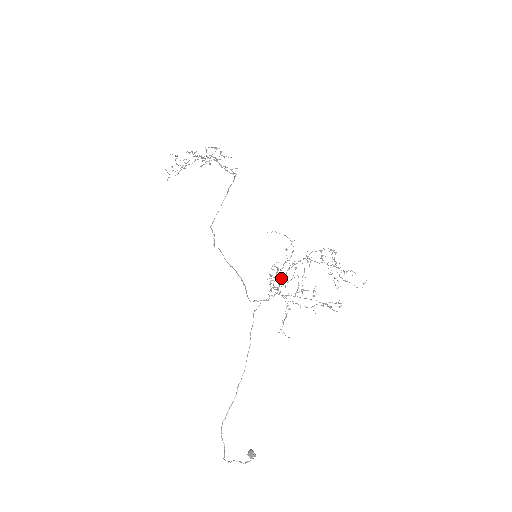
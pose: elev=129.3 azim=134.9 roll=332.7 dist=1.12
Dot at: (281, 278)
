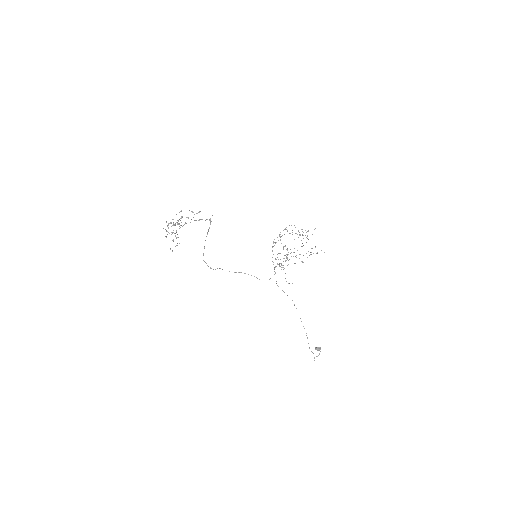
Dot at: occluded
